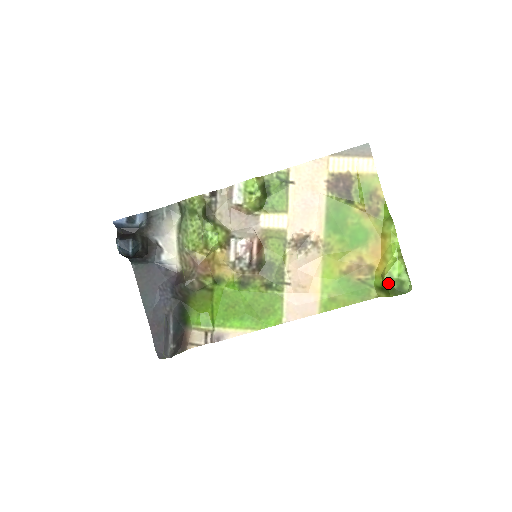
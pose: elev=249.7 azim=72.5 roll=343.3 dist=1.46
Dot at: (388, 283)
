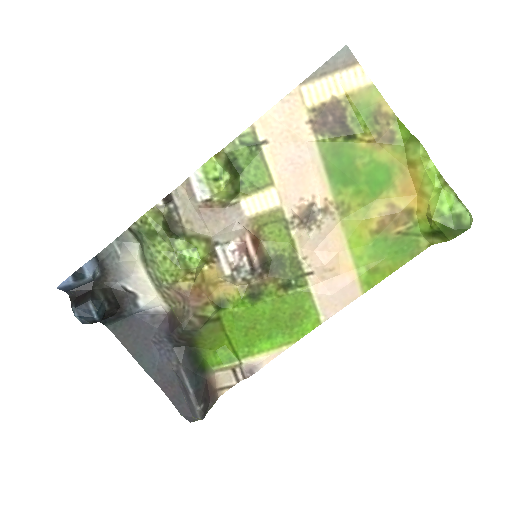
Dot at: (440, 225)
